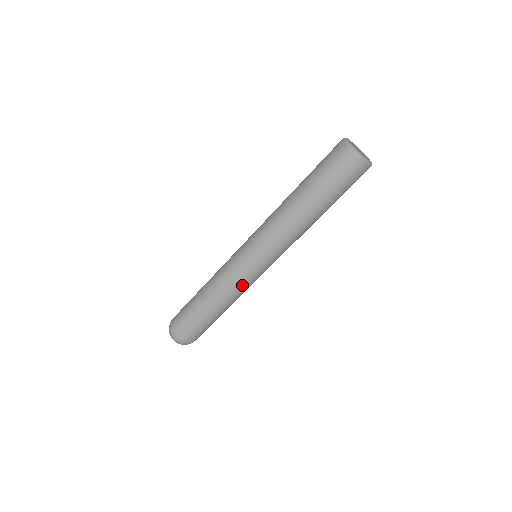
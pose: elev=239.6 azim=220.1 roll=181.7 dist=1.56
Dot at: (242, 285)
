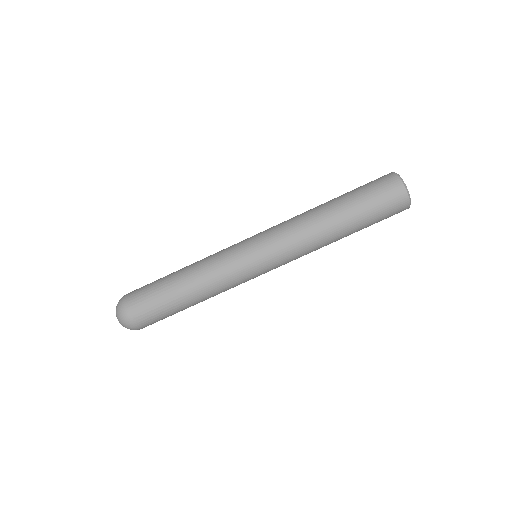
Dot at: (235, 285)
